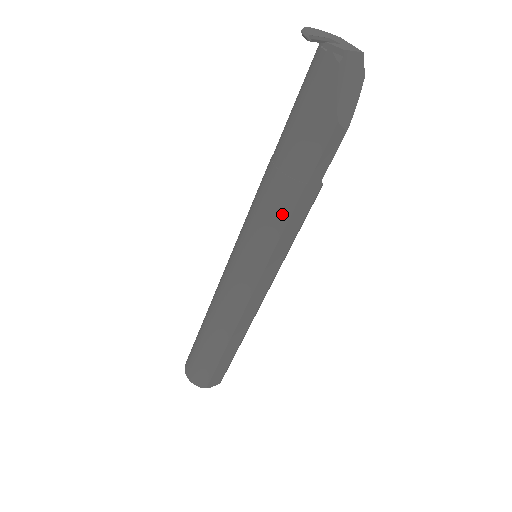
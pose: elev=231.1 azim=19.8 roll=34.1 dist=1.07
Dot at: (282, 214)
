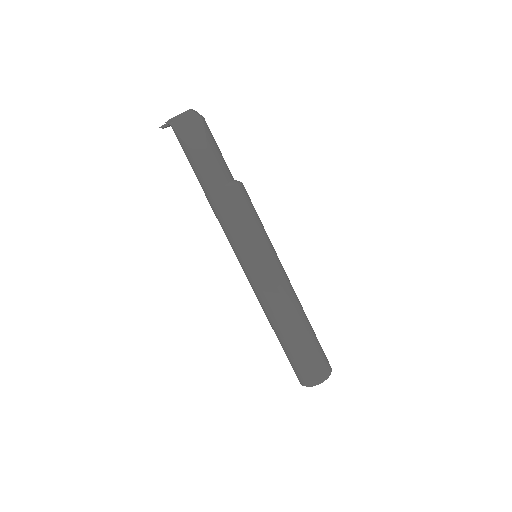
Dot at: (221, 217)
